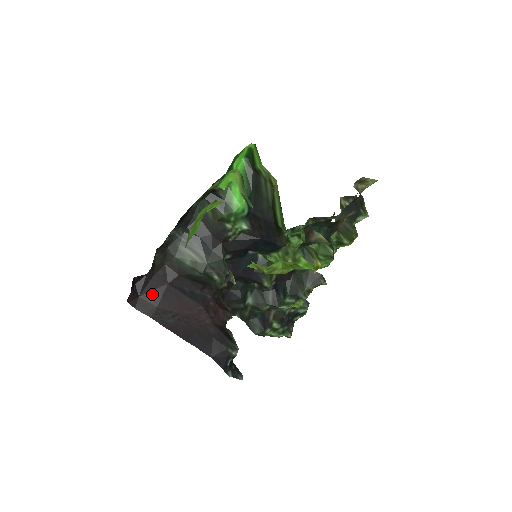
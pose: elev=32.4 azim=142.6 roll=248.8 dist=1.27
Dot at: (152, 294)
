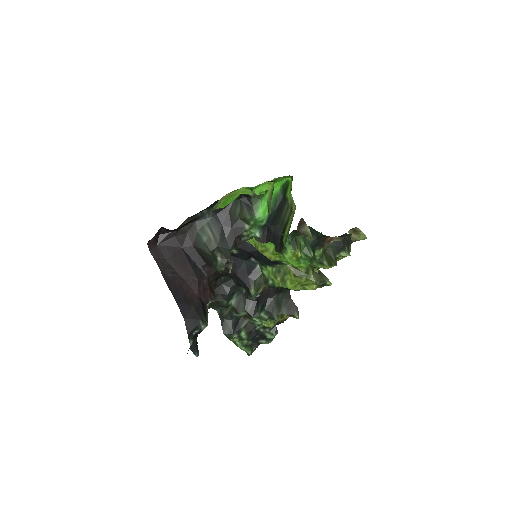
Dot at: (167, 248)
